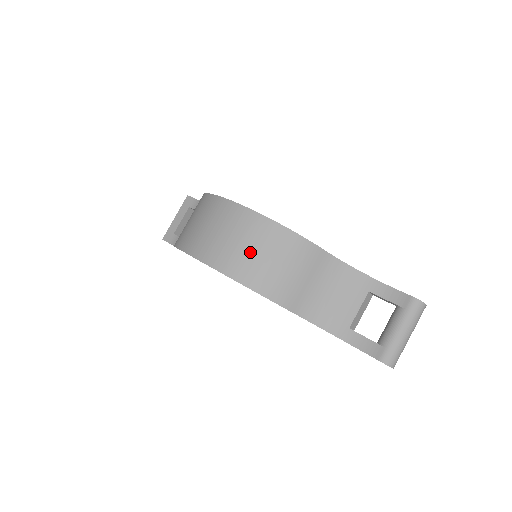
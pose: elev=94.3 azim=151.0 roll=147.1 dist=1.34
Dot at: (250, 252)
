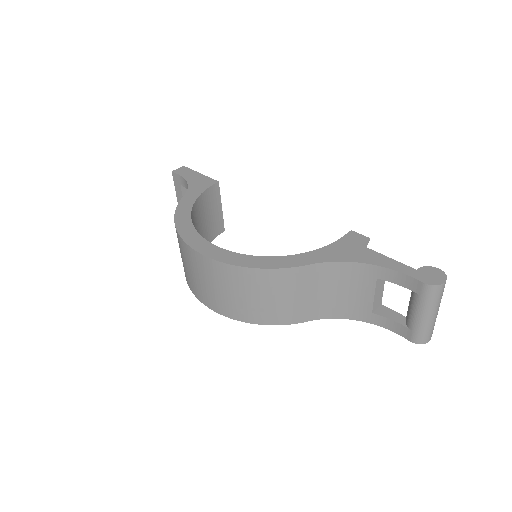
Dot at: (238, 298)
